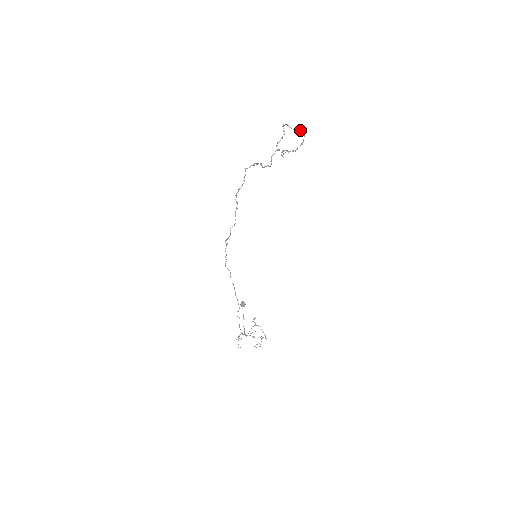
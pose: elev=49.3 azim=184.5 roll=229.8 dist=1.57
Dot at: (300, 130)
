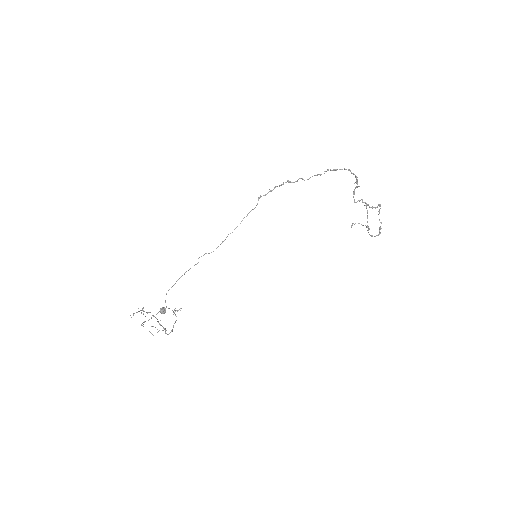
Dot at: occluded
